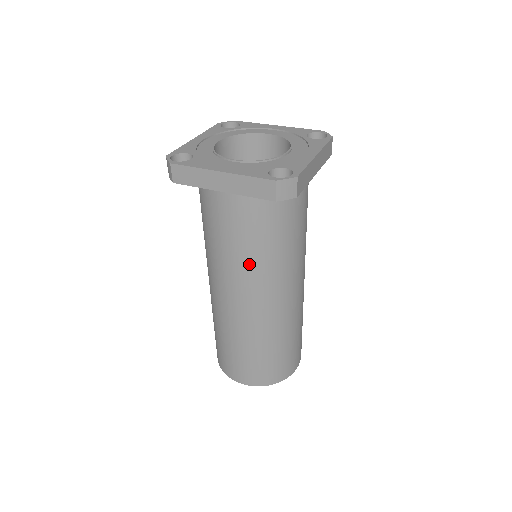
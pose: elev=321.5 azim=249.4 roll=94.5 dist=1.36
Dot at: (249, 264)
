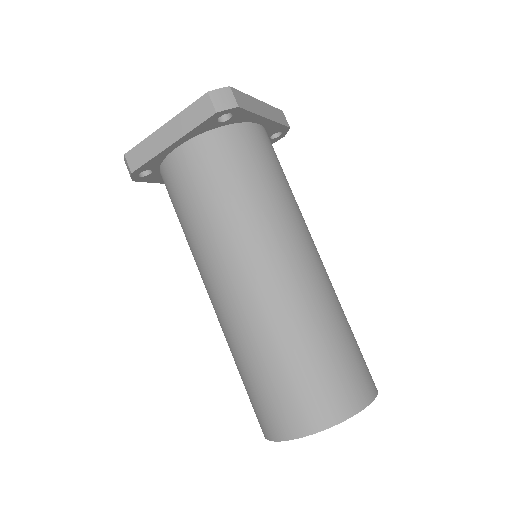
Dot at: (230, 223)
